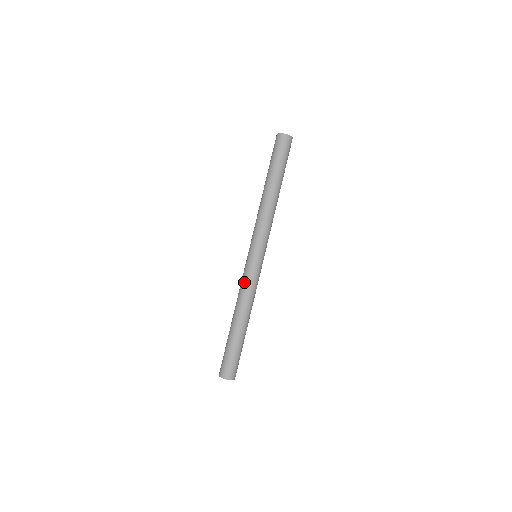
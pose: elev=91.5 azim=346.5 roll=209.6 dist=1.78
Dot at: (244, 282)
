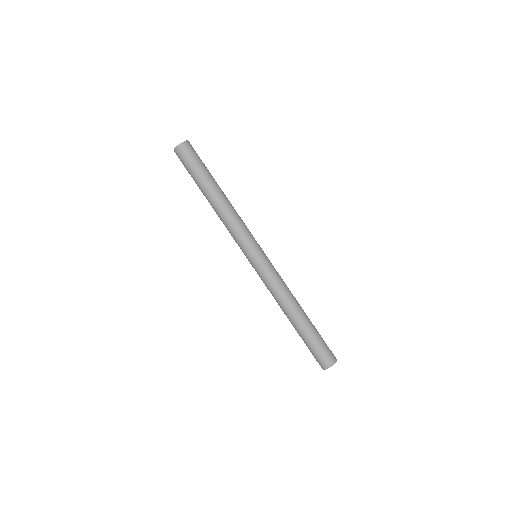
Dot at: (266, 285)
